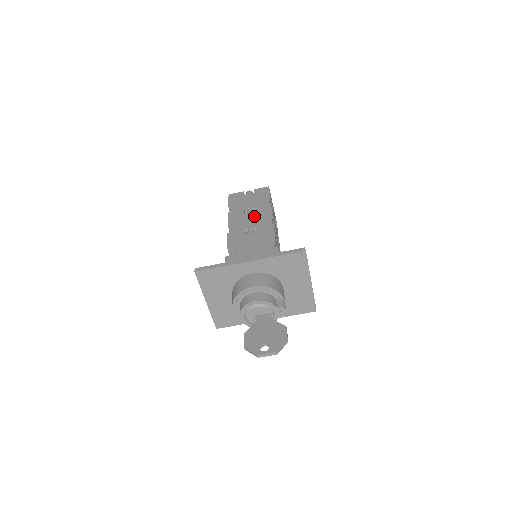
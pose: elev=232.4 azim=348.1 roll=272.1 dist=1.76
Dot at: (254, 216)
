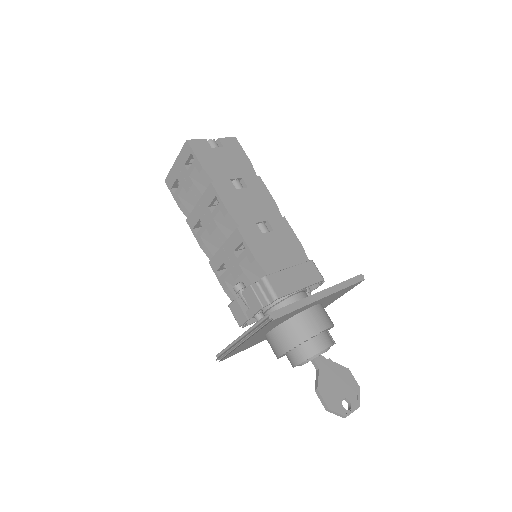
Dot at: (253, 197)
